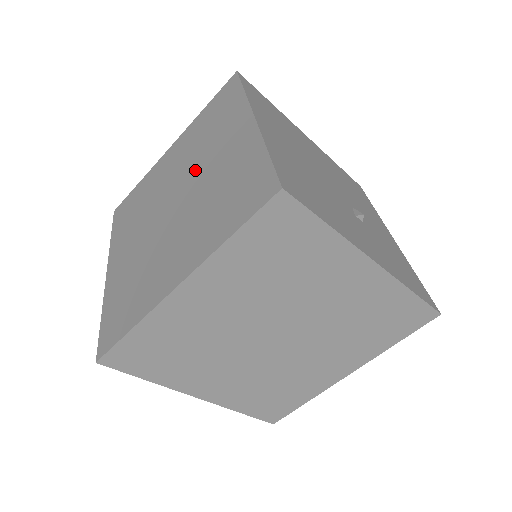
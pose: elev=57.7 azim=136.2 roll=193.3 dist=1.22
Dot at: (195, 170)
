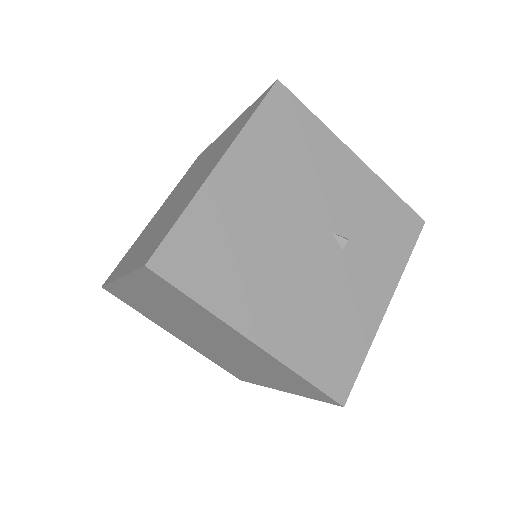
Dot at: (207, 333)
